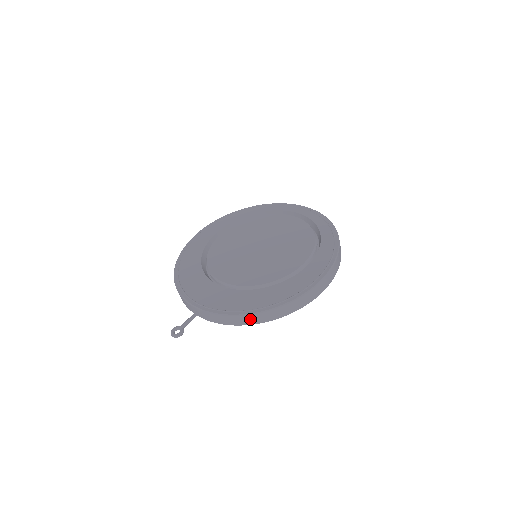
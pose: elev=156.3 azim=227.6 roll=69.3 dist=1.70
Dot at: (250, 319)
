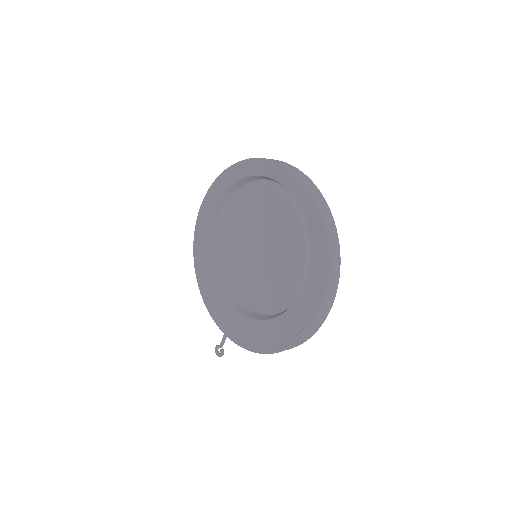
Dot at: occluded
